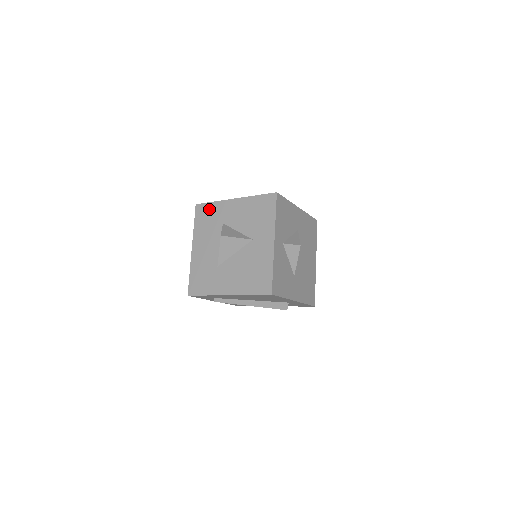
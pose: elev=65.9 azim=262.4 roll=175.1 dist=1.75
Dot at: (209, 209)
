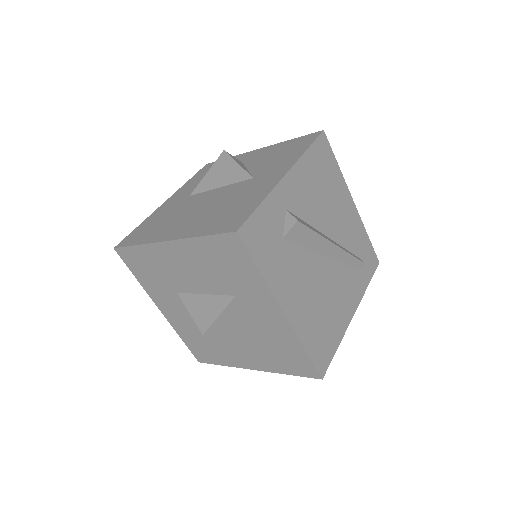
Dot at: (243, 266)
